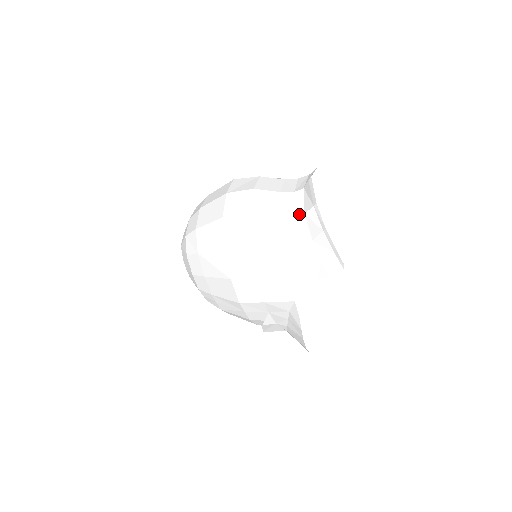
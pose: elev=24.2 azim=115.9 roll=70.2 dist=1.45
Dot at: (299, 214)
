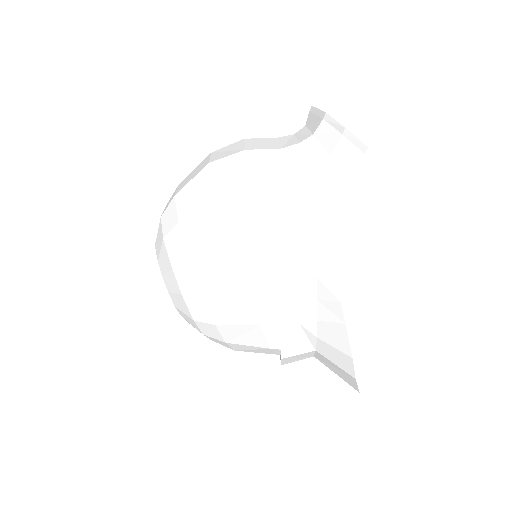
Dot at: (306, 138)
